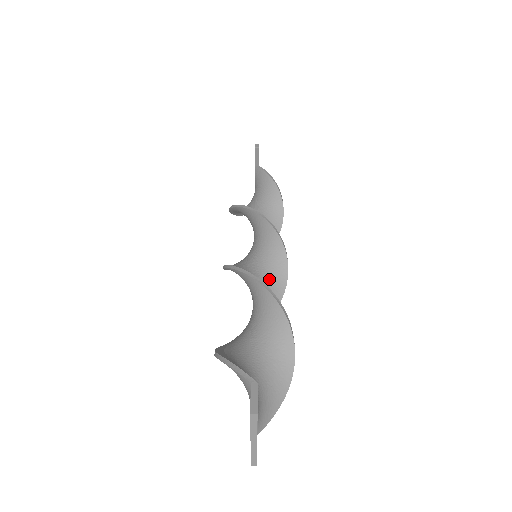
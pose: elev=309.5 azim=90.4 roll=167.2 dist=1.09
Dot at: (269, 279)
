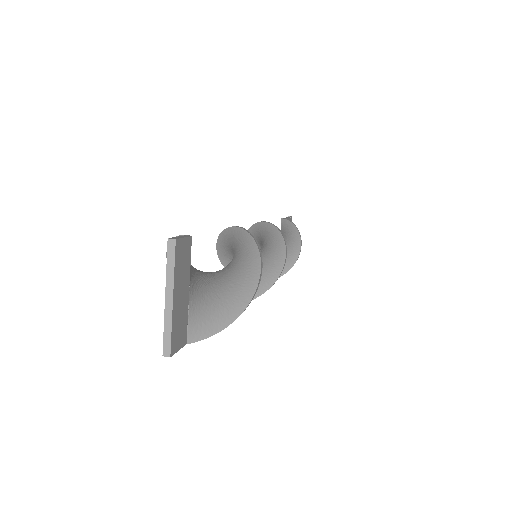
Dot at: occluded
